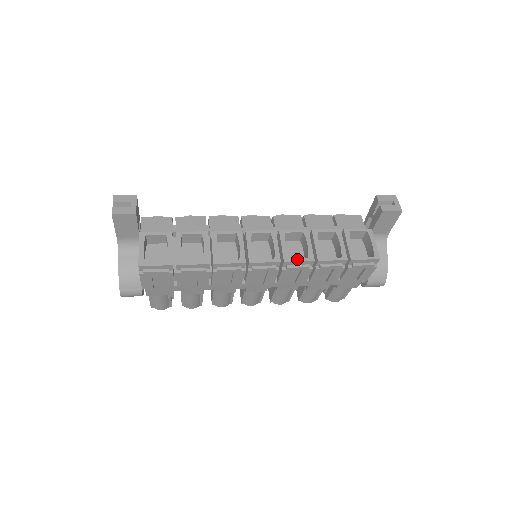
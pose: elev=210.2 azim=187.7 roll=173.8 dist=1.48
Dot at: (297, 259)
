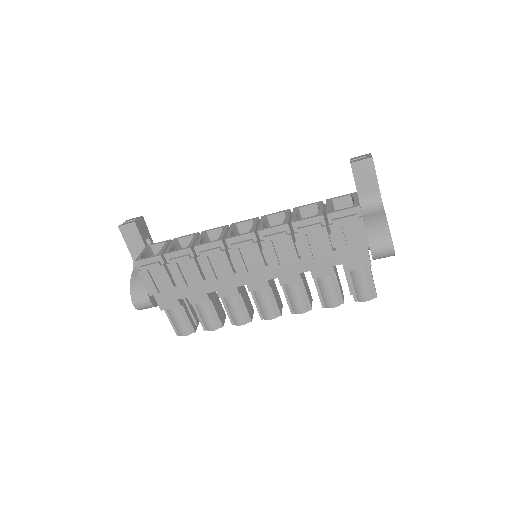
Dot at: (271, 227)
